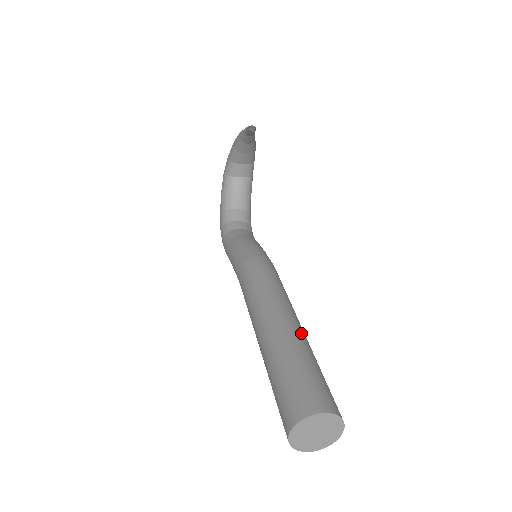
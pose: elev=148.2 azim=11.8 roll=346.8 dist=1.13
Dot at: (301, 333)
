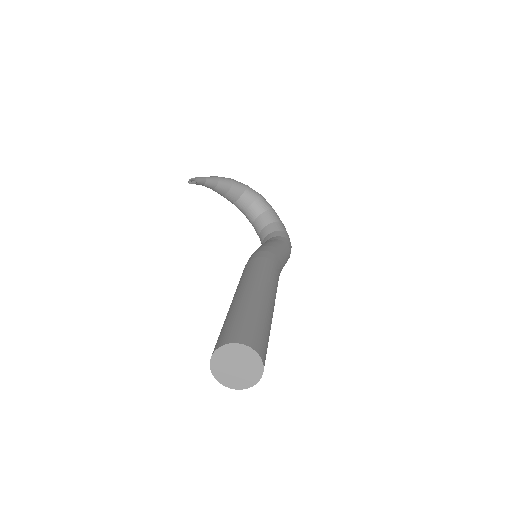
Dot at: (245, 295)
